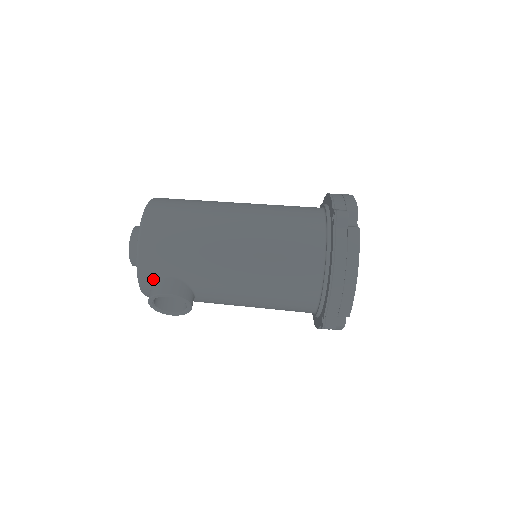
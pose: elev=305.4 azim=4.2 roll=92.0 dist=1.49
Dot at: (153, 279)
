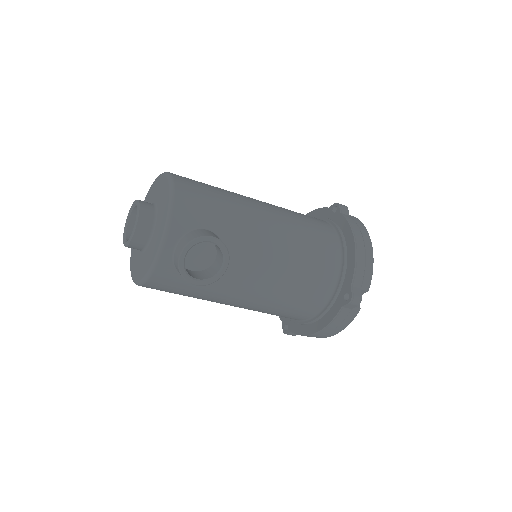
Dot at: (185, 230)
